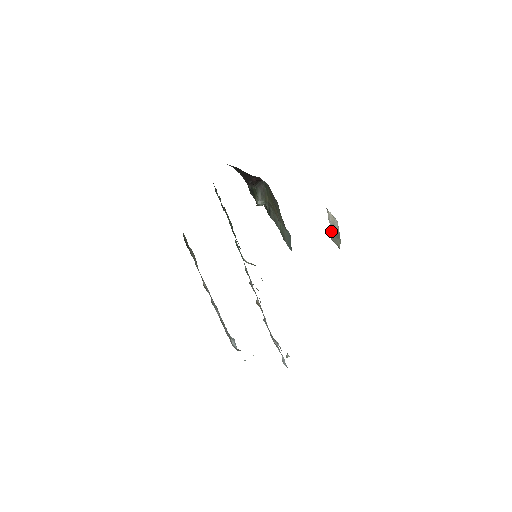
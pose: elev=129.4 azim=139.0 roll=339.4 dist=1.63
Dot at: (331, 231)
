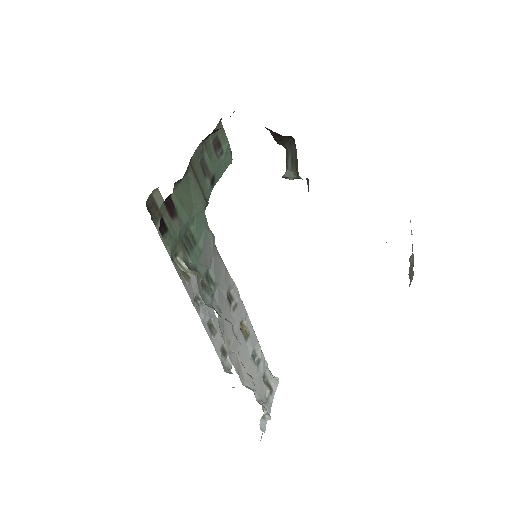
Dot at: occluded
